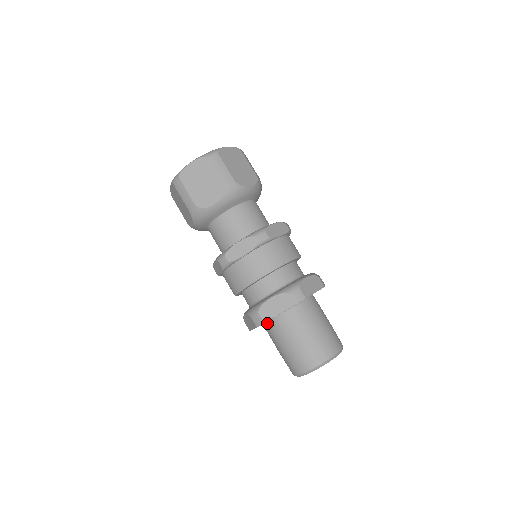
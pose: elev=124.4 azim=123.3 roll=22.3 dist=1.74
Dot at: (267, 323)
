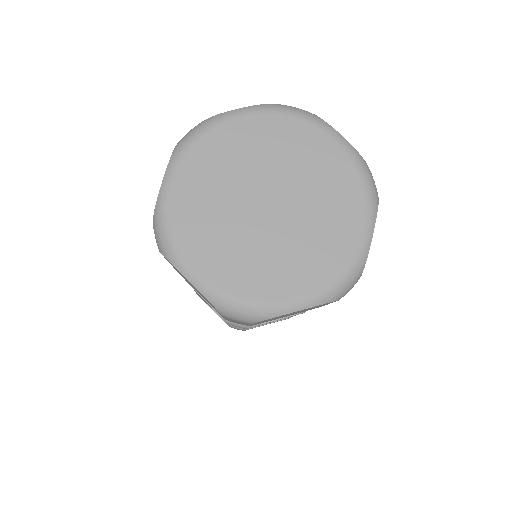
Dot at: occluded
